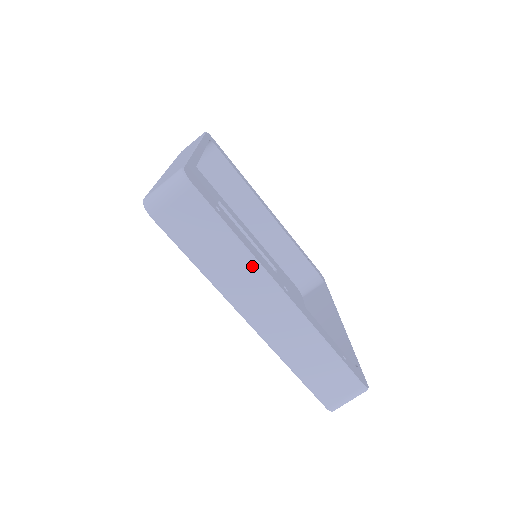
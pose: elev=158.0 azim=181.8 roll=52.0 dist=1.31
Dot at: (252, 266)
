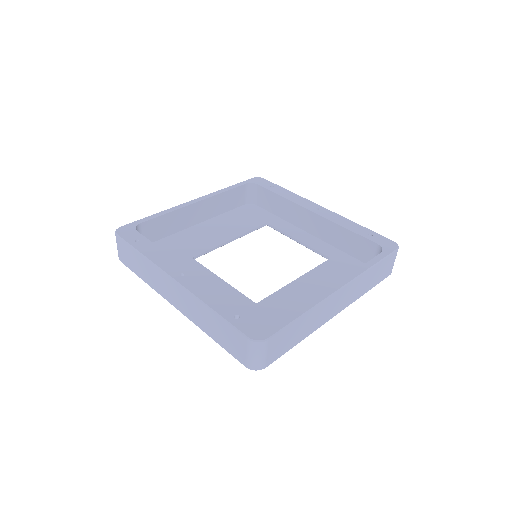
Dot at: (153, 268)
